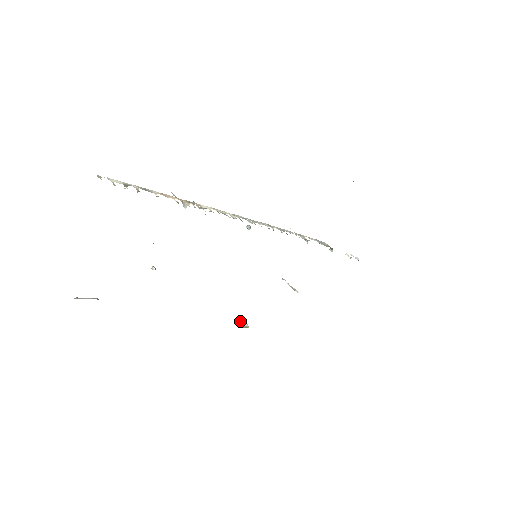
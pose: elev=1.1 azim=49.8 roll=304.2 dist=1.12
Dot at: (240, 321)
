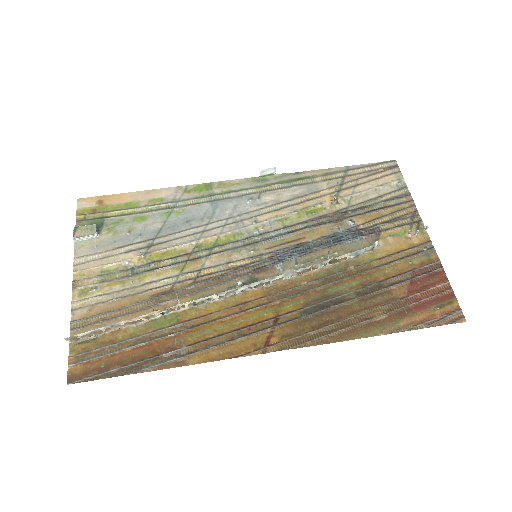
Dot at: (269, 169)
